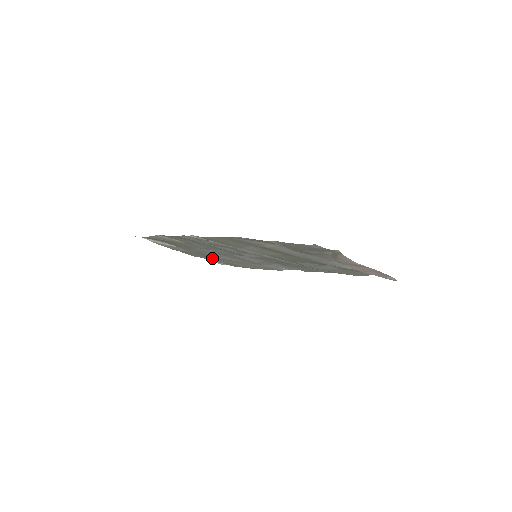
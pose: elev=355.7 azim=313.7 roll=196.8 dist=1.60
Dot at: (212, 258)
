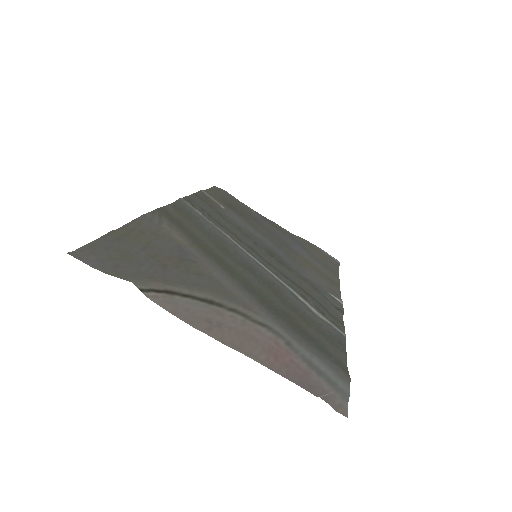
Dot at: (302, 243)
